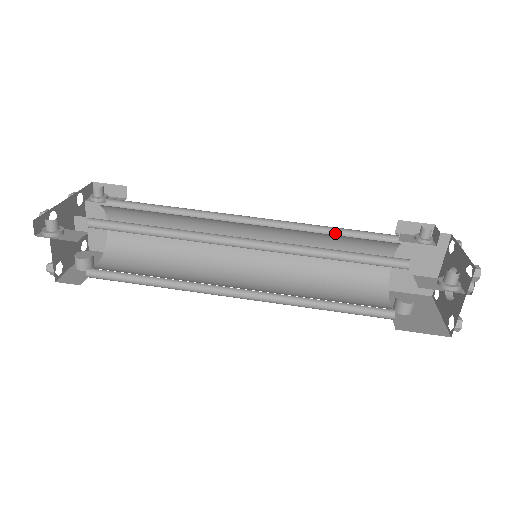
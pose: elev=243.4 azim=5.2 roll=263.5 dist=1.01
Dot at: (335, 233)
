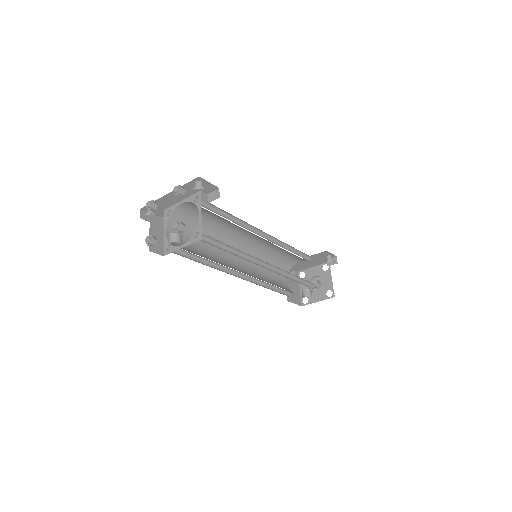
Dot at: occluded
